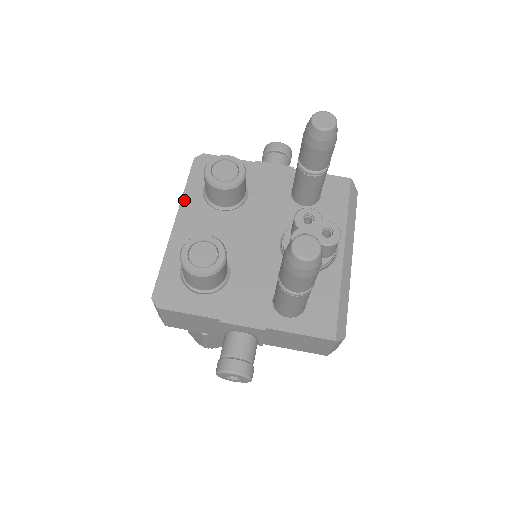
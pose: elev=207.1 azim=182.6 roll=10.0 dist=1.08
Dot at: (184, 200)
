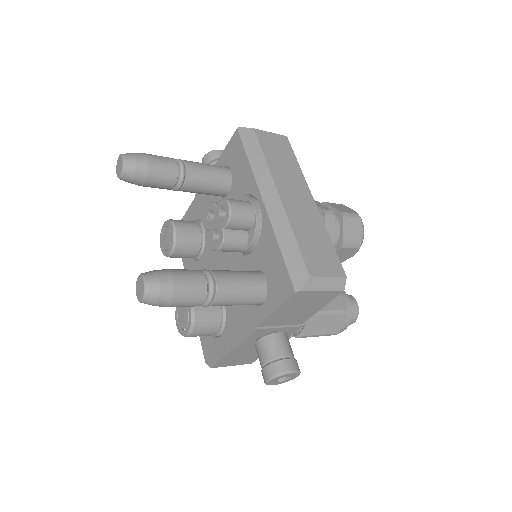
Dot at: occluded
